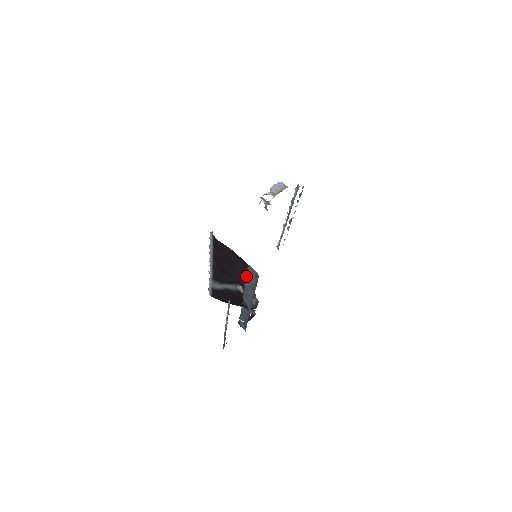
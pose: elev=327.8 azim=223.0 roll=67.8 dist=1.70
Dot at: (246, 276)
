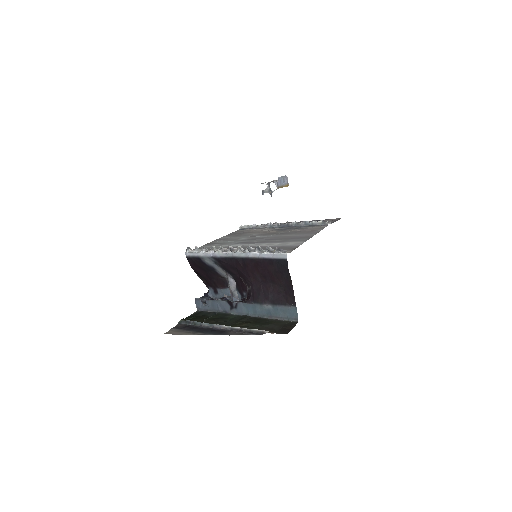
Dot at: (278, 305)
